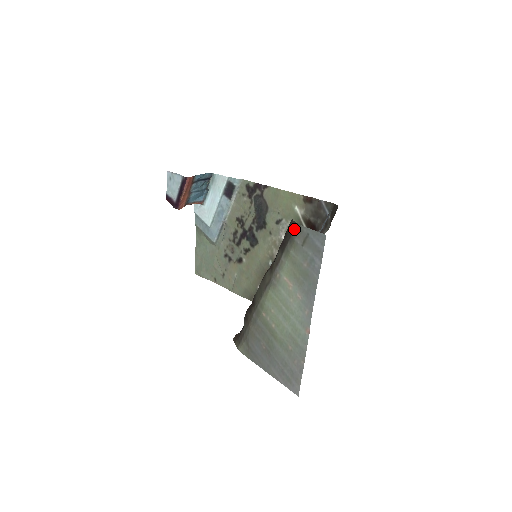
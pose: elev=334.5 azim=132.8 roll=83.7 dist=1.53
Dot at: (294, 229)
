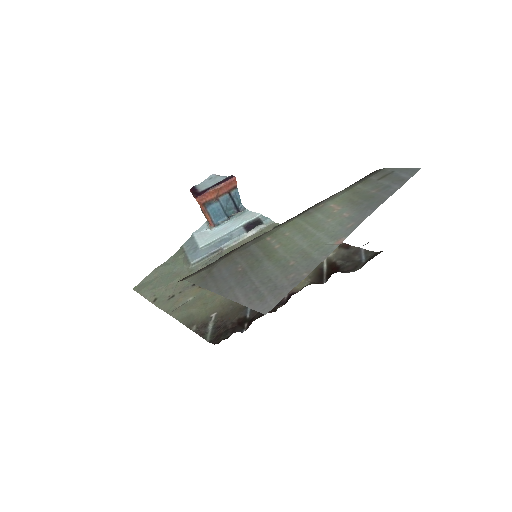
Dot at: (372, 173)
